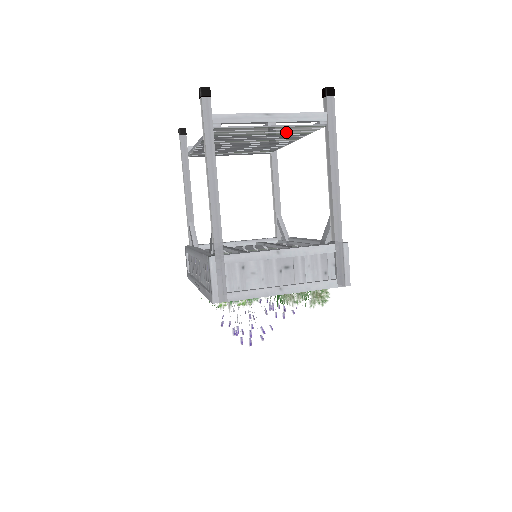
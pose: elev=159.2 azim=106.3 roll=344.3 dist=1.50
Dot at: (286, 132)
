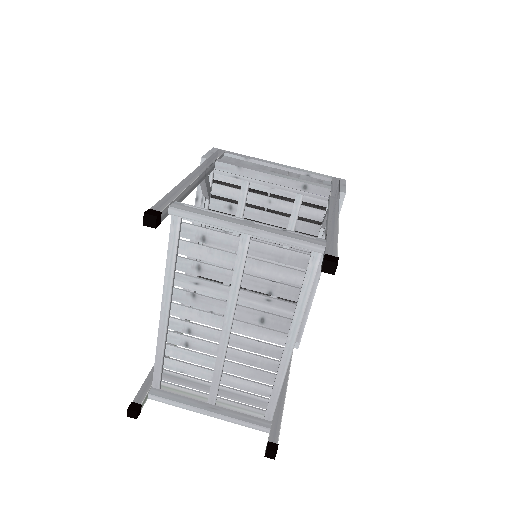
Dot at: (243, 389)
